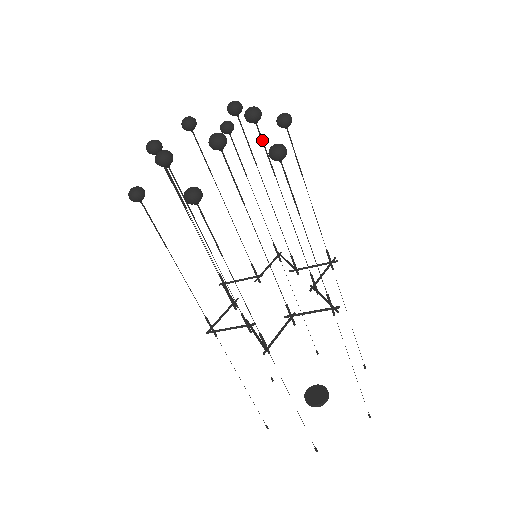
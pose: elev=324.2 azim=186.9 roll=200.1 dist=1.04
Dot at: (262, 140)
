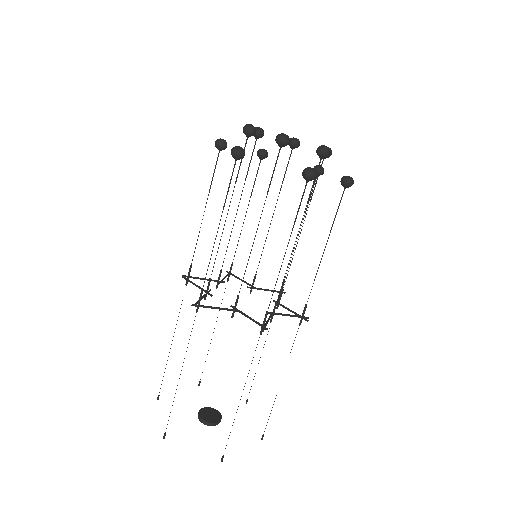
Dot at: occluded
